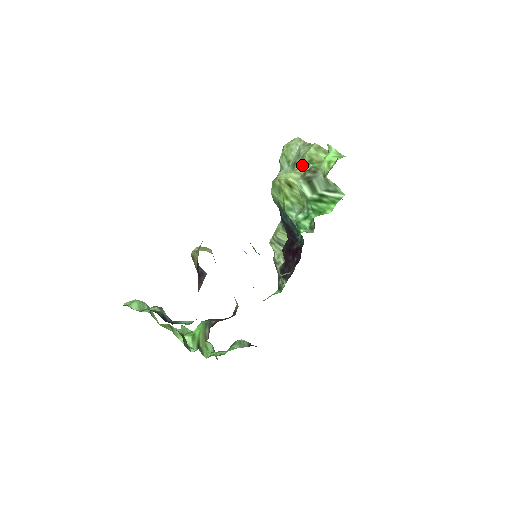
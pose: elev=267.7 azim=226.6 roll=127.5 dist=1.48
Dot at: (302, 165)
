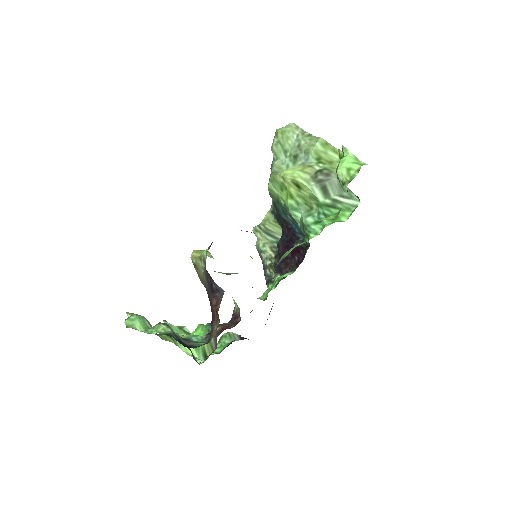
Dot at: (307, 161)
